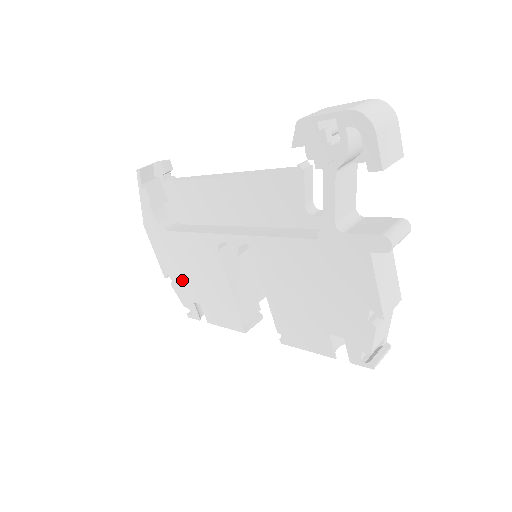
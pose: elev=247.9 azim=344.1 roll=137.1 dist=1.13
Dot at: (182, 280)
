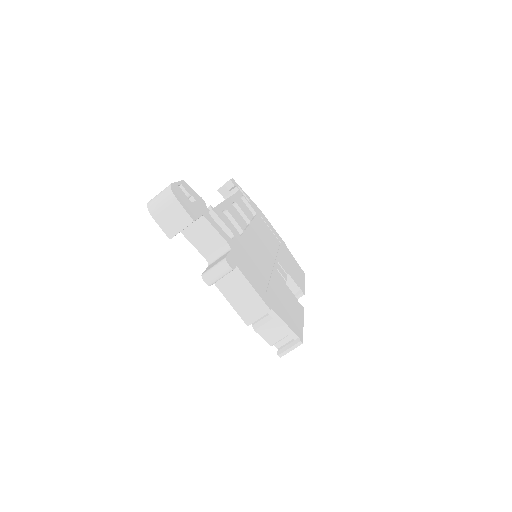
Dot at: occluded
